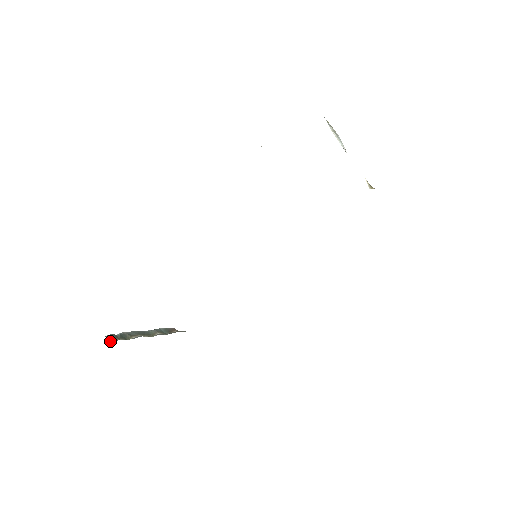
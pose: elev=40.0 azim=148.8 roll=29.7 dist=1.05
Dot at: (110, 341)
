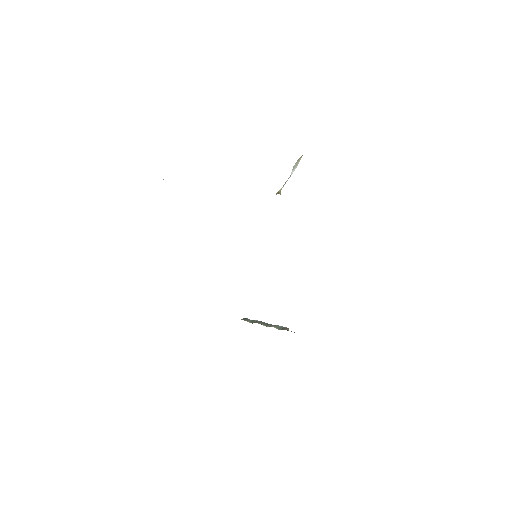
Dot at: occluded
